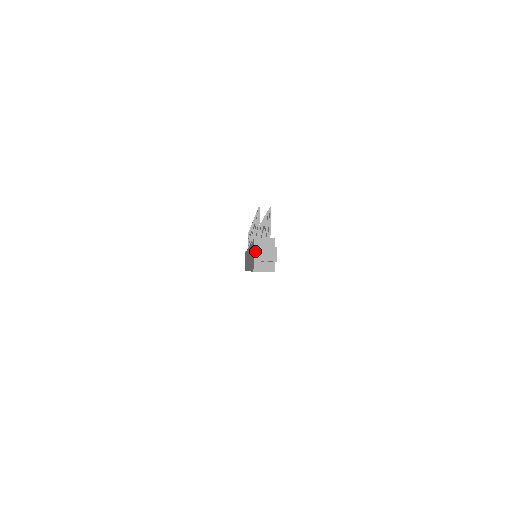
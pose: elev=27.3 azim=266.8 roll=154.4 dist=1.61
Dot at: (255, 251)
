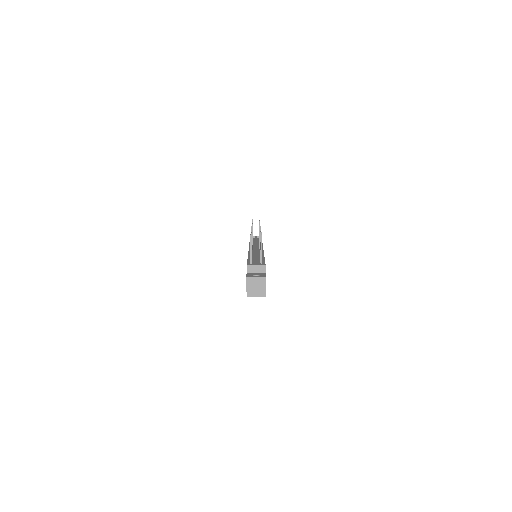
Dot at: (247, 281)
